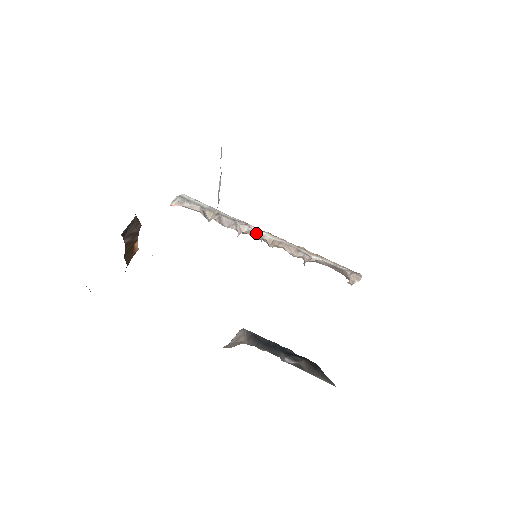
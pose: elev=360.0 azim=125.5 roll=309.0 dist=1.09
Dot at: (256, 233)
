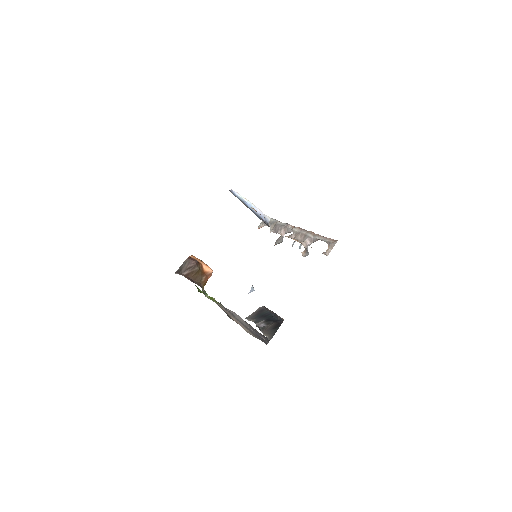
Dot at: occluded
